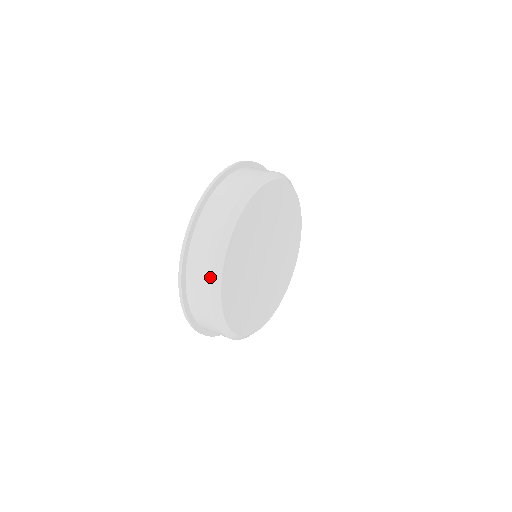
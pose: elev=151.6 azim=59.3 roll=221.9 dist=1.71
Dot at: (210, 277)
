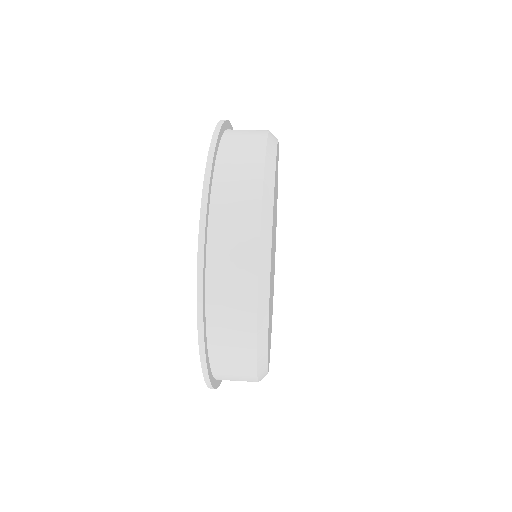
Dot at: occluded
